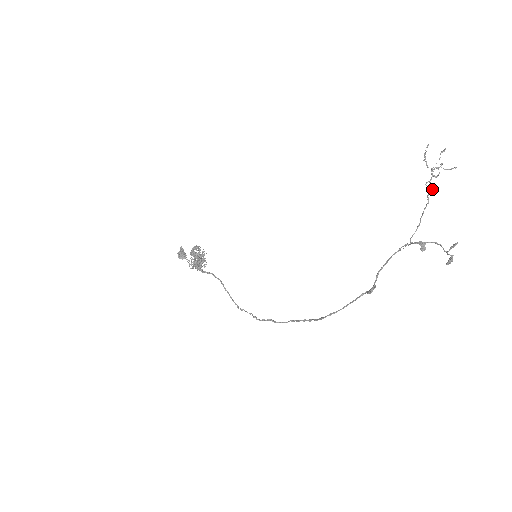
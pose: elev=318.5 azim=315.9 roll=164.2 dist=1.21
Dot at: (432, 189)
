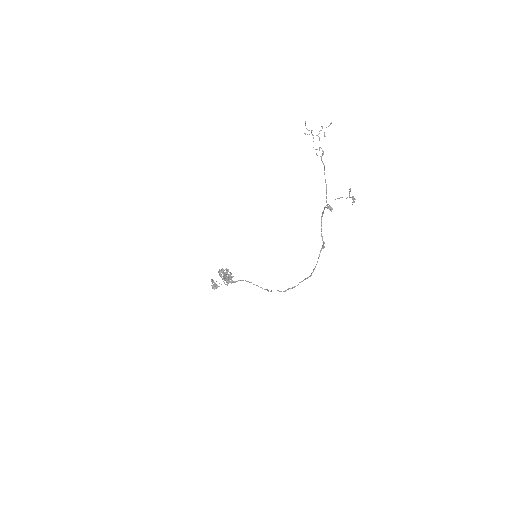
Dot at: (323, 154)
